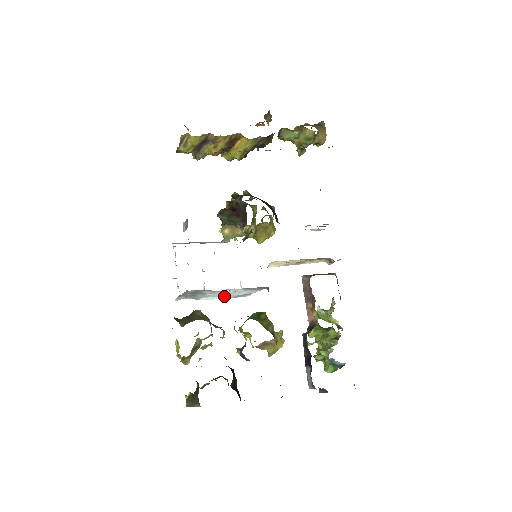
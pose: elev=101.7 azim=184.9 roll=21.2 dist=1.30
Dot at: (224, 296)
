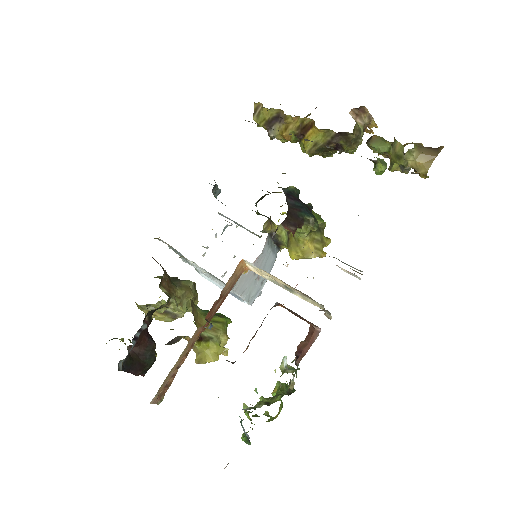
Dot at: (218, 284)
